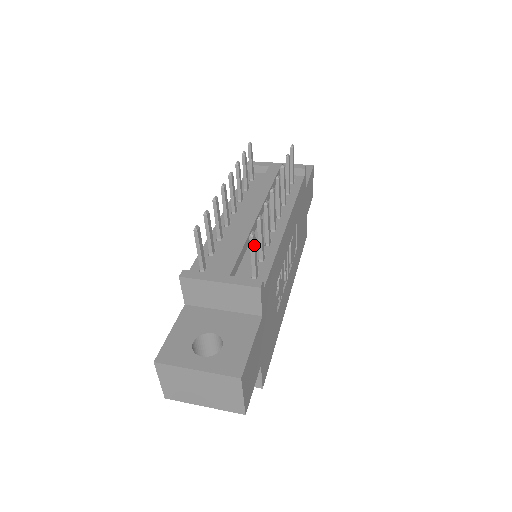
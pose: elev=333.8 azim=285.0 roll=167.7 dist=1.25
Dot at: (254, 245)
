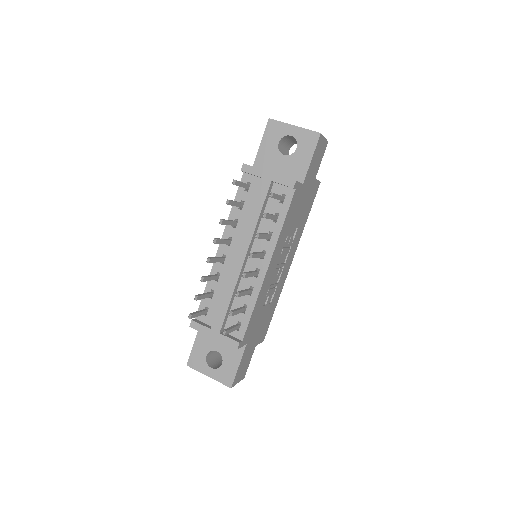
Dot at: (228, 333)
